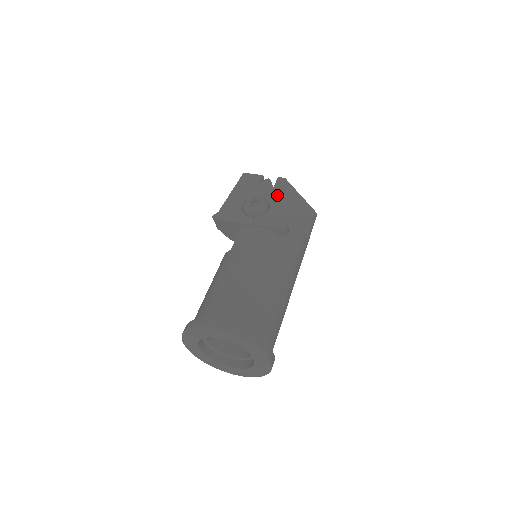
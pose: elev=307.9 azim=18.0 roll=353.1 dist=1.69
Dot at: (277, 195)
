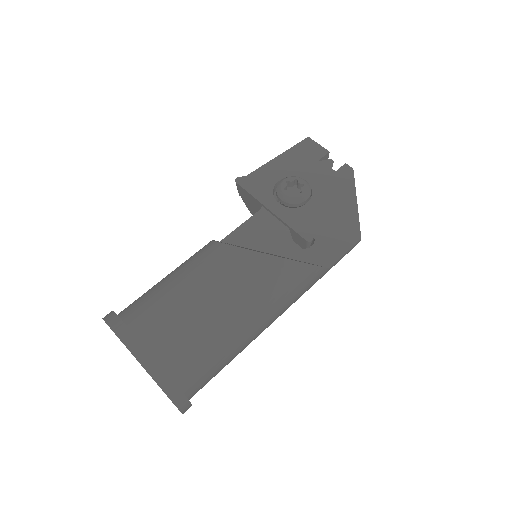
Dot at: (329, 188)
